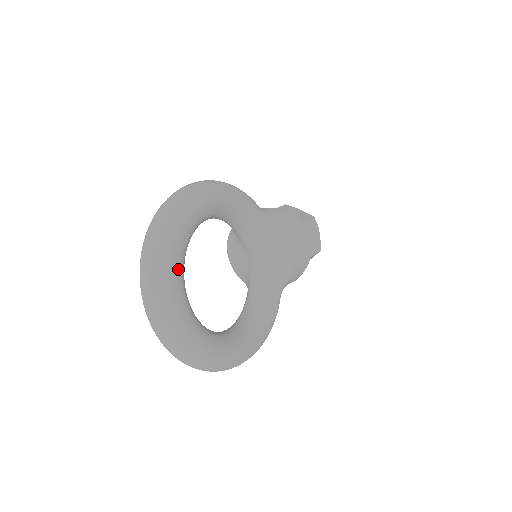
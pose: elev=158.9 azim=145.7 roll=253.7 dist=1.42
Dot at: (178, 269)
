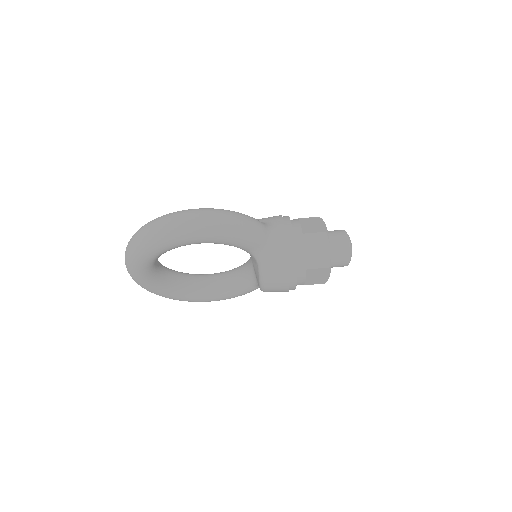
Dot at: (143, 268)
